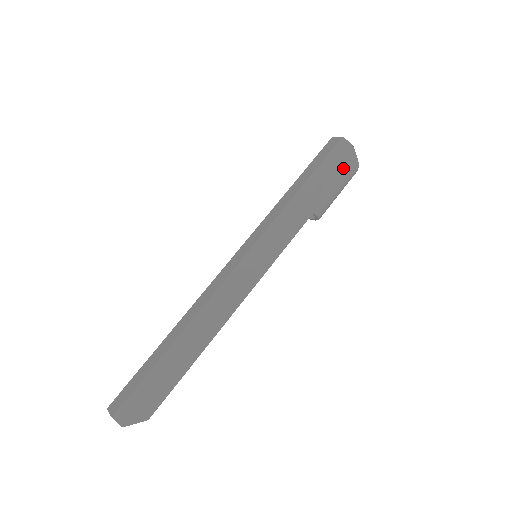
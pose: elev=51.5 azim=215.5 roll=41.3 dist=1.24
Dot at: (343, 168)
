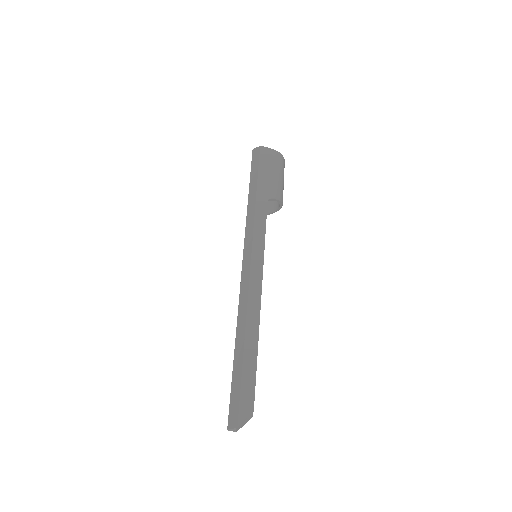
Dot at: (266, 161)
